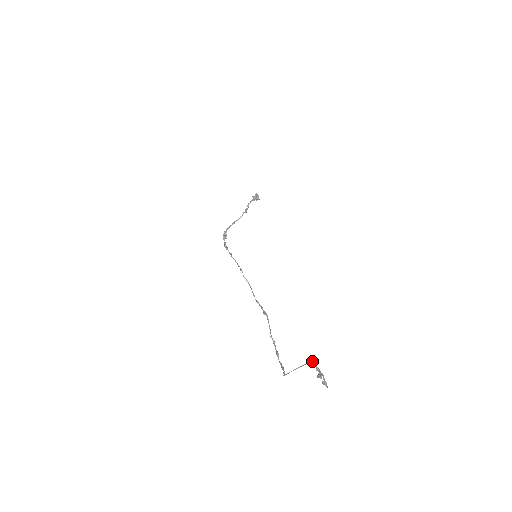
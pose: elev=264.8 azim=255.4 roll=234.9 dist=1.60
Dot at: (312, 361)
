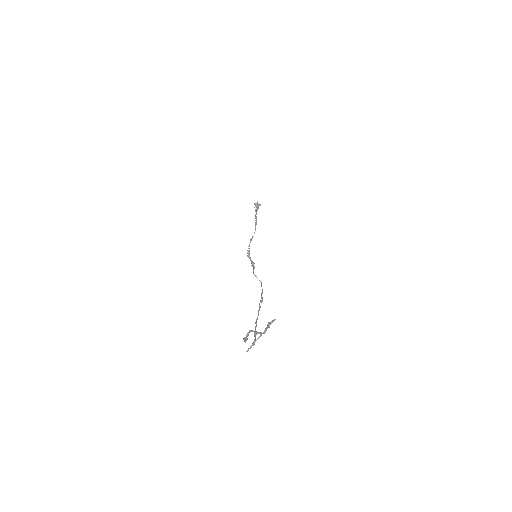
Dot at: (273, 320)
